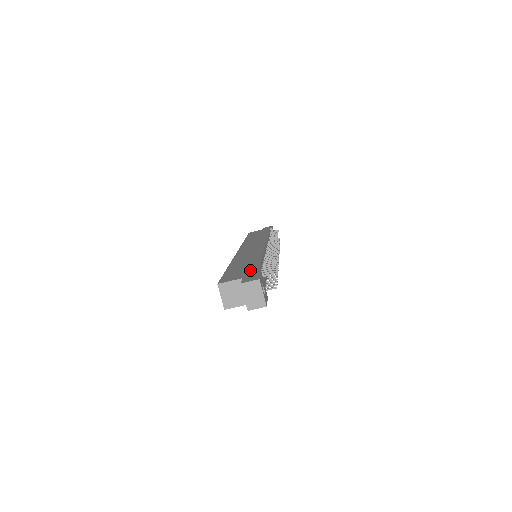
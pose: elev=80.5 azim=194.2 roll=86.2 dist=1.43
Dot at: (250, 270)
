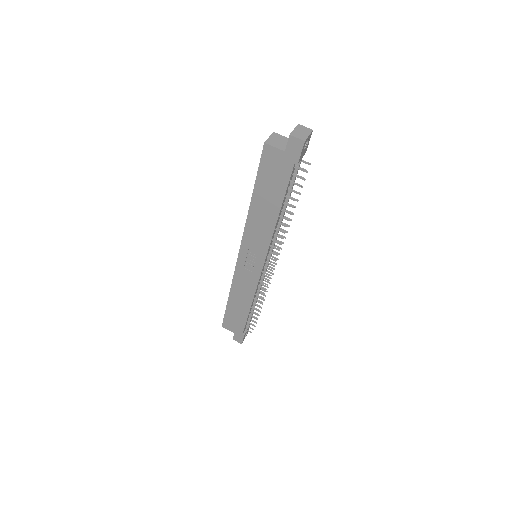
Dot at: occluded
